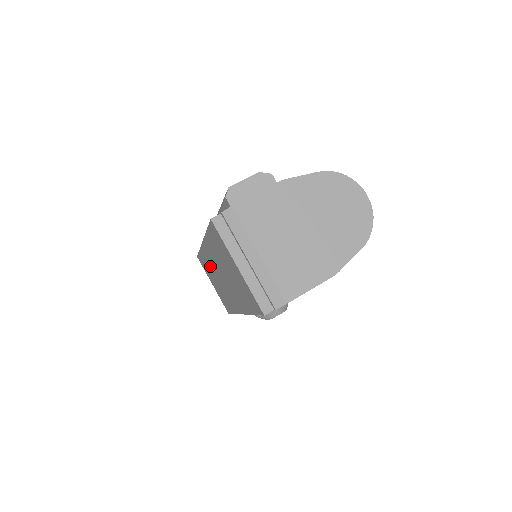
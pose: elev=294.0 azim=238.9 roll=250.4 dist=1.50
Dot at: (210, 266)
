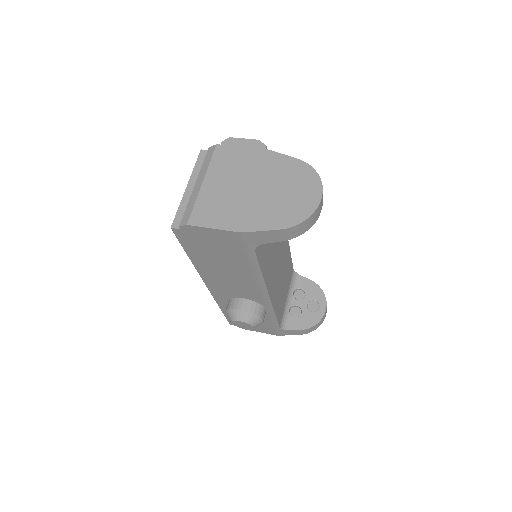
Dot at: occluded
